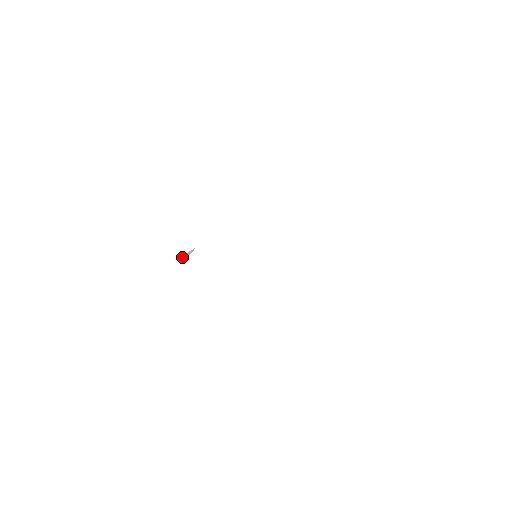
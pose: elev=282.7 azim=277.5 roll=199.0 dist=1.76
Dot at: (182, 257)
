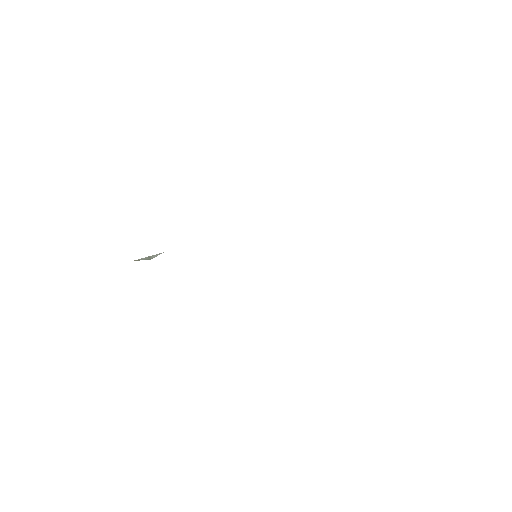
Dot at: (142, 259)
